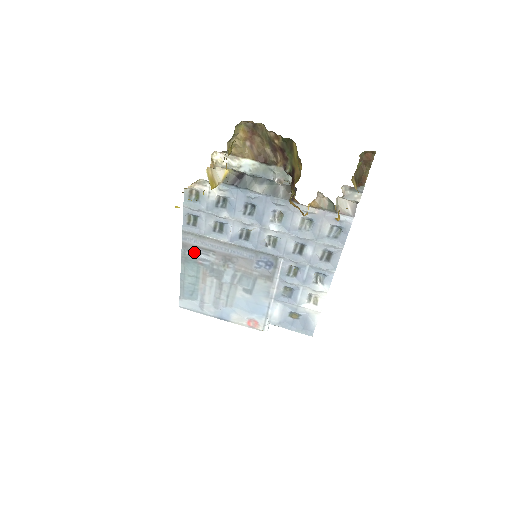
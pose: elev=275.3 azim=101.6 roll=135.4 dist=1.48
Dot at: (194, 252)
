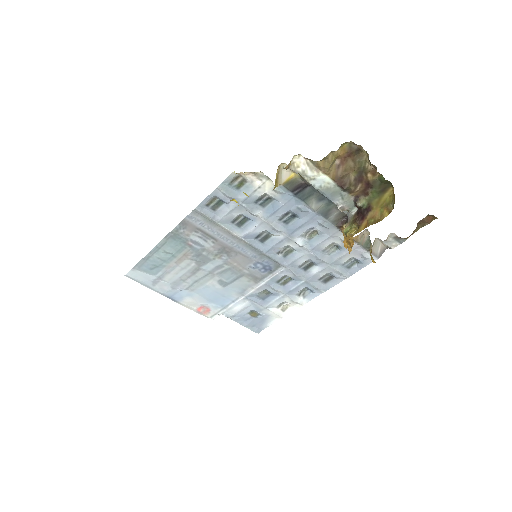
Dot at: (191, 233)
